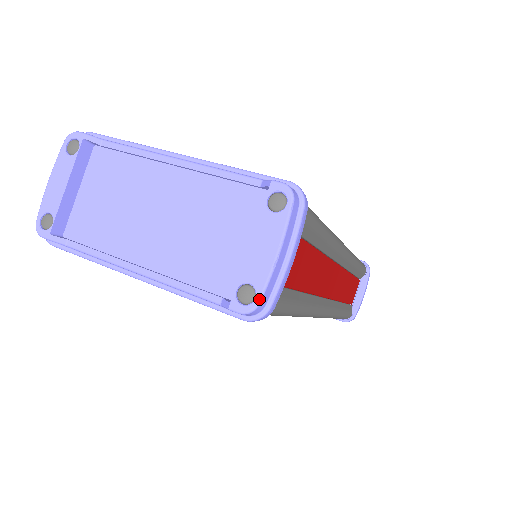
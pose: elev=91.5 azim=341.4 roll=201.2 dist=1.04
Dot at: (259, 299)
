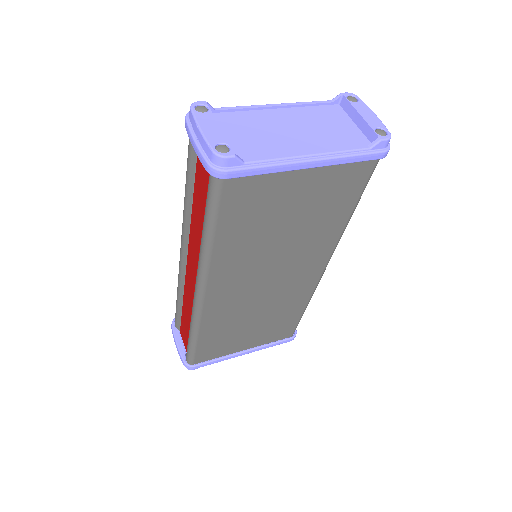
Dot at: (388, 131)
